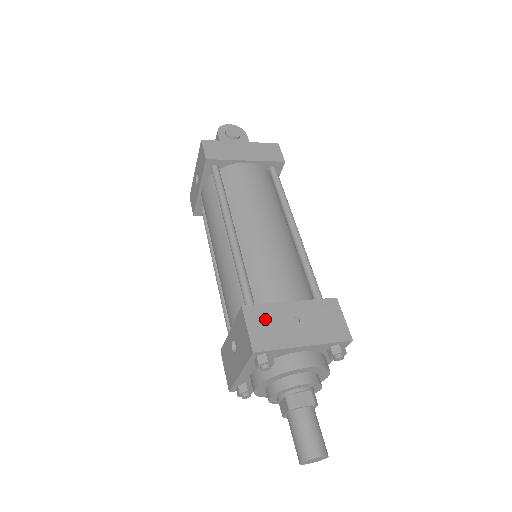
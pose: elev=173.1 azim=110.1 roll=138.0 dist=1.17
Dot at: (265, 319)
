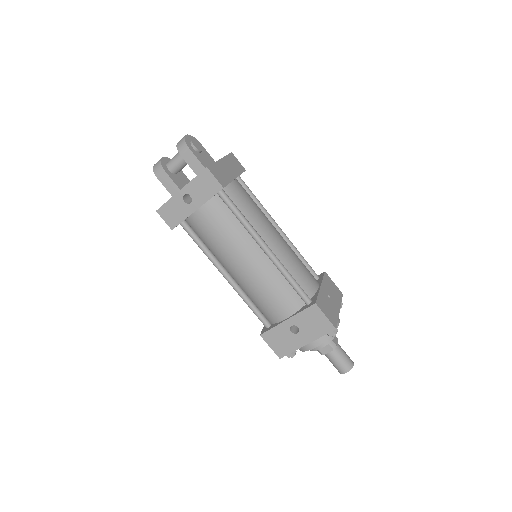
Dot at: (325, 305)
